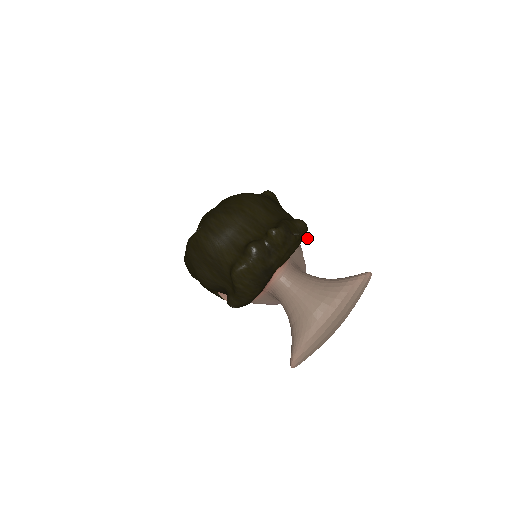
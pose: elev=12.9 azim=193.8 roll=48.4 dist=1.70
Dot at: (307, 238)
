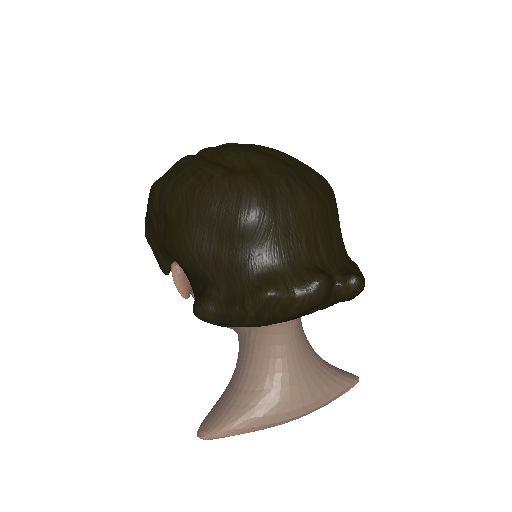
Dot at: occluded
